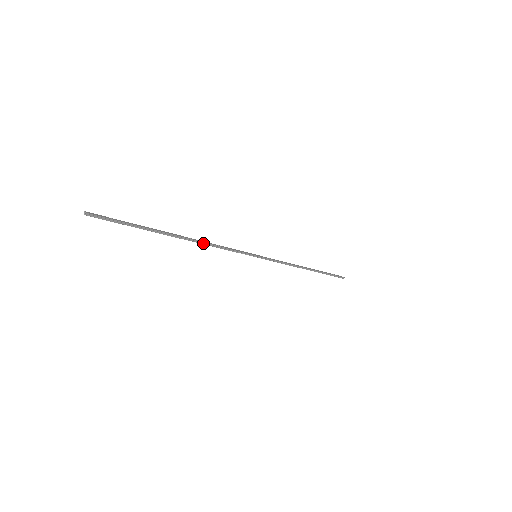
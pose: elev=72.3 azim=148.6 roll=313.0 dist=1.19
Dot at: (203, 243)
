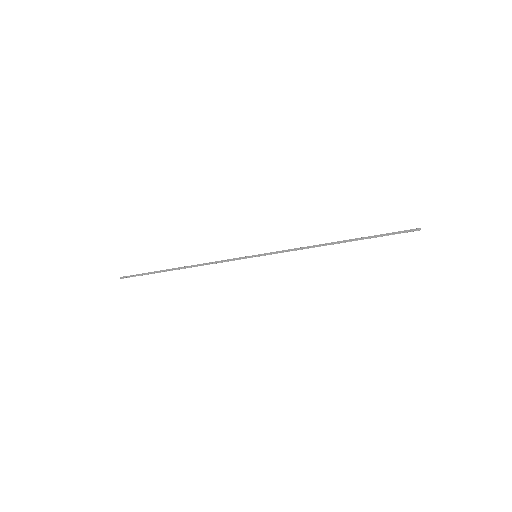
Dot at: (199, 265)
